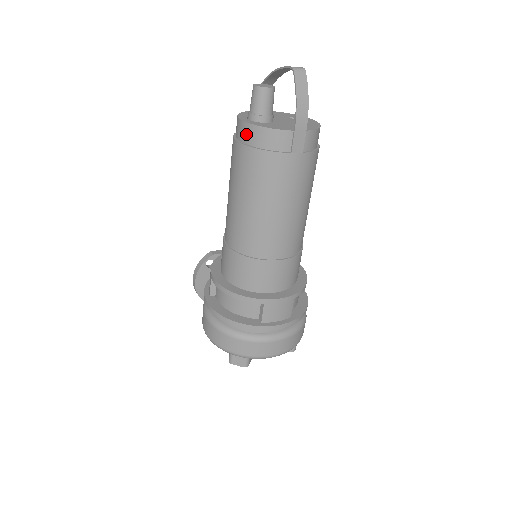
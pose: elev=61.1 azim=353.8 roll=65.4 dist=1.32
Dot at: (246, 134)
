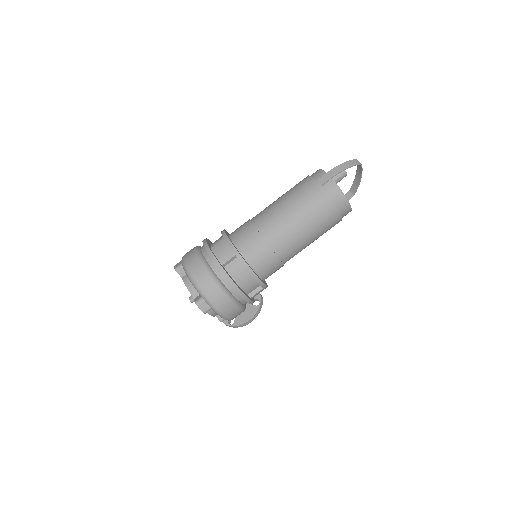
Dot at: occluded
